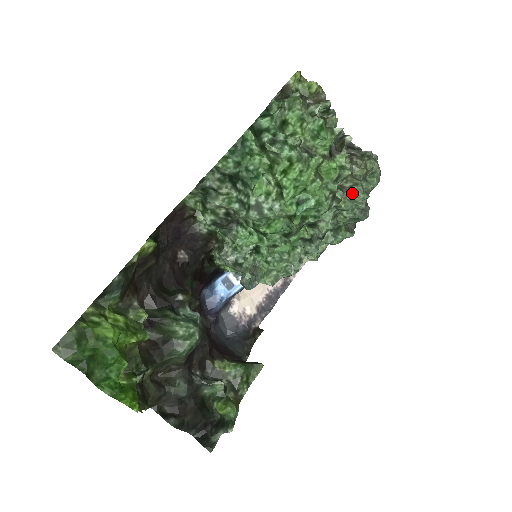
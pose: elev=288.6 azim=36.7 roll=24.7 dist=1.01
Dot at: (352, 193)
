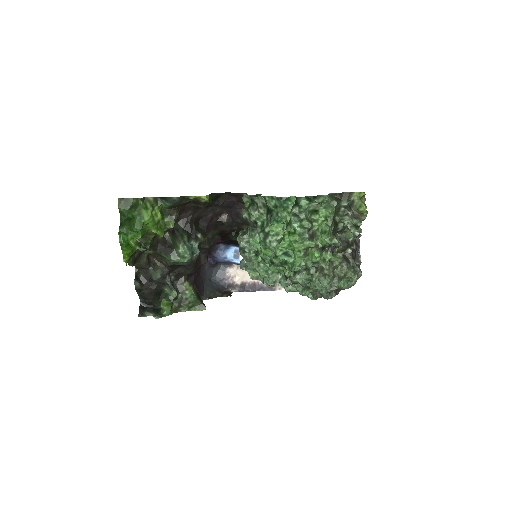
Dot at: (323, 278)
